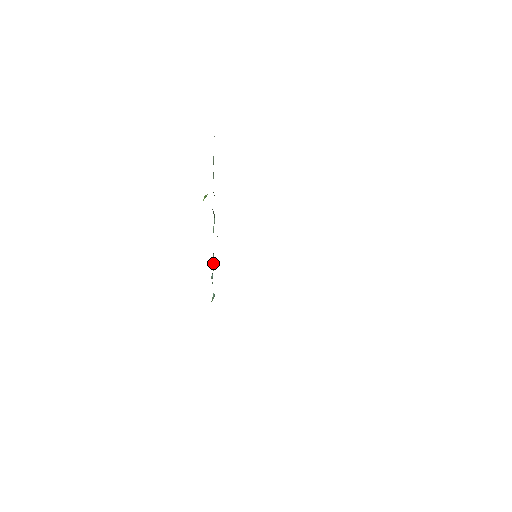
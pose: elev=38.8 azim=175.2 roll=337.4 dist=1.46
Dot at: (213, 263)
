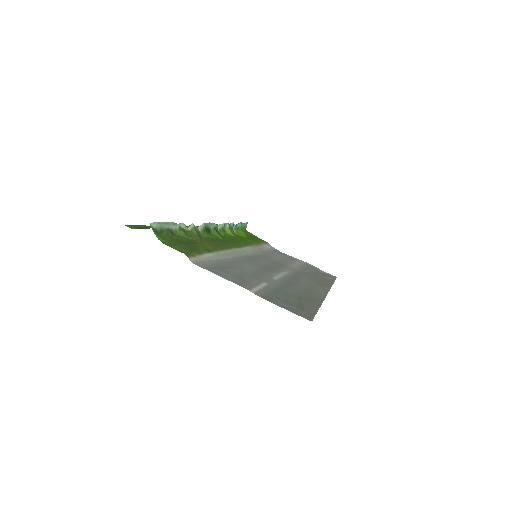
Dot at: (228, 228)
